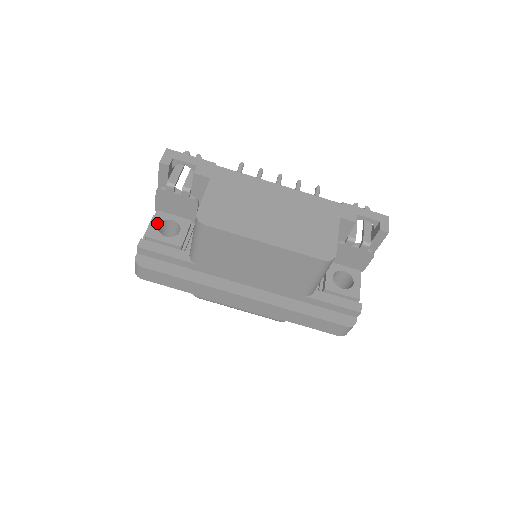
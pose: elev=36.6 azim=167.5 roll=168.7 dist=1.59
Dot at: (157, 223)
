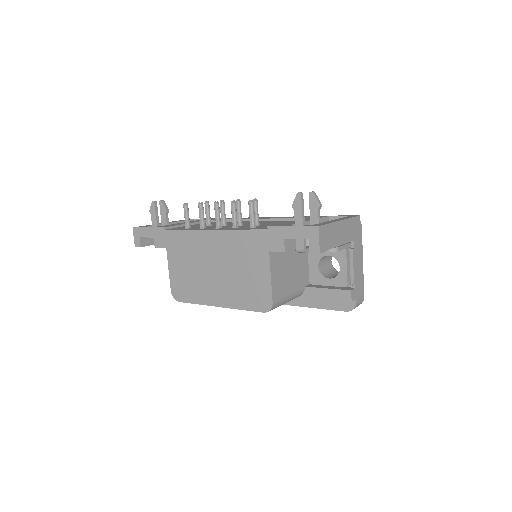
Dot at: occluded
